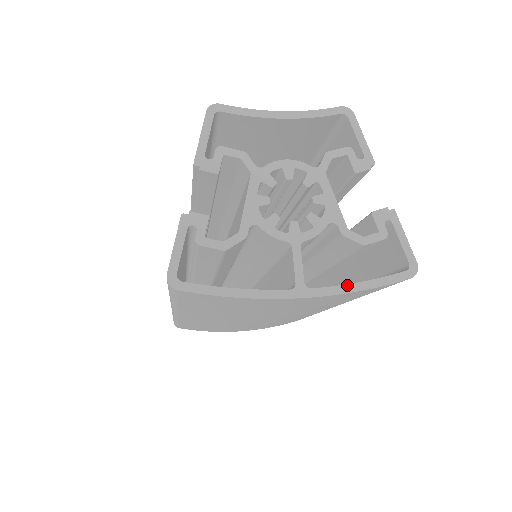
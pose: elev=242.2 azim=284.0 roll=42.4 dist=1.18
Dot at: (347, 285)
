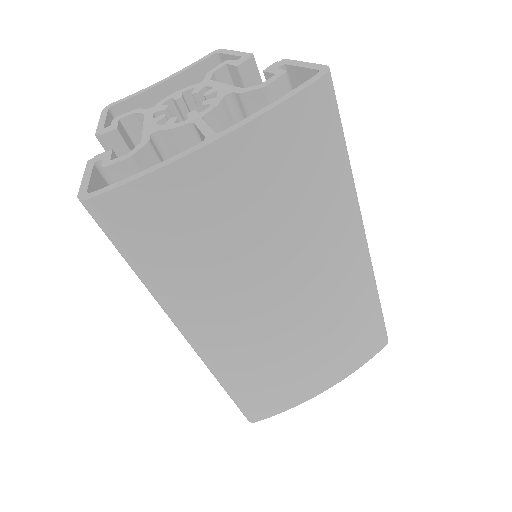
Dot at: (259, 111)
